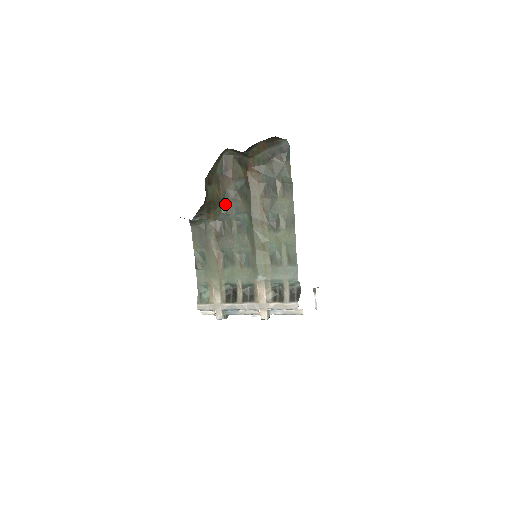
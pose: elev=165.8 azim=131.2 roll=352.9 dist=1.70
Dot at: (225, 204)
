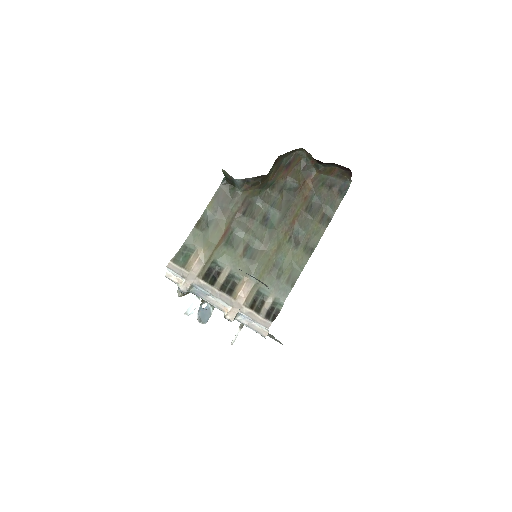
Dot at: (266, 191)
